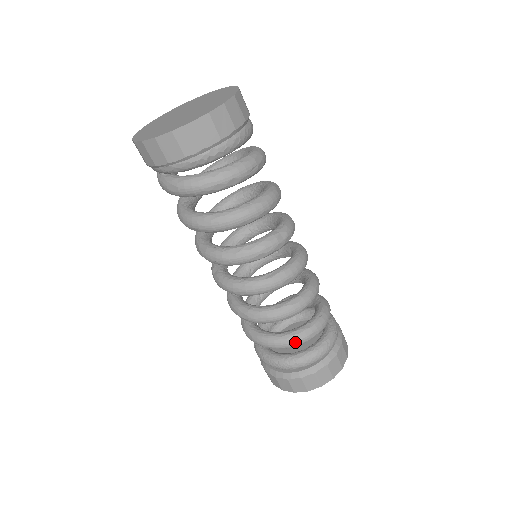
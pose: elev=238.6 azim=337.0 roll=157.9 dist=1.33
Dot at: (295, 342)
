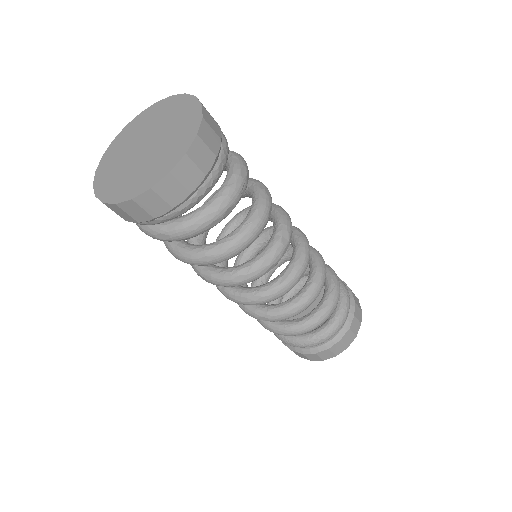
Dot at: (318, 324)
